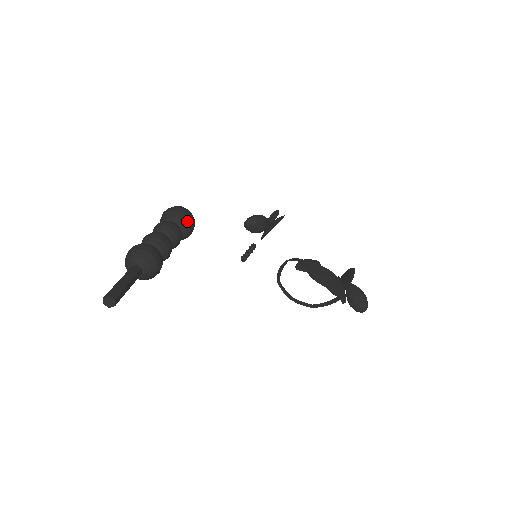
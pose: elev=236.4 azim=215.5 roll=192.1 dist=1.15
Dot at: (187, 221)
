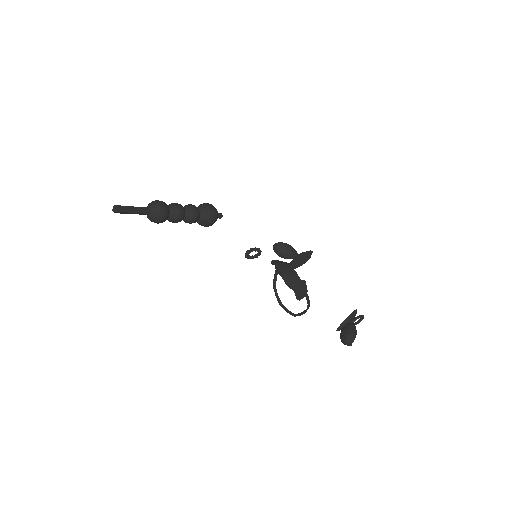
Dot at: (209, 211)
